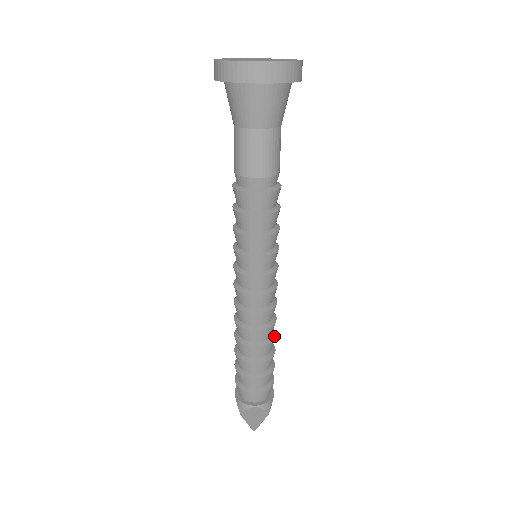
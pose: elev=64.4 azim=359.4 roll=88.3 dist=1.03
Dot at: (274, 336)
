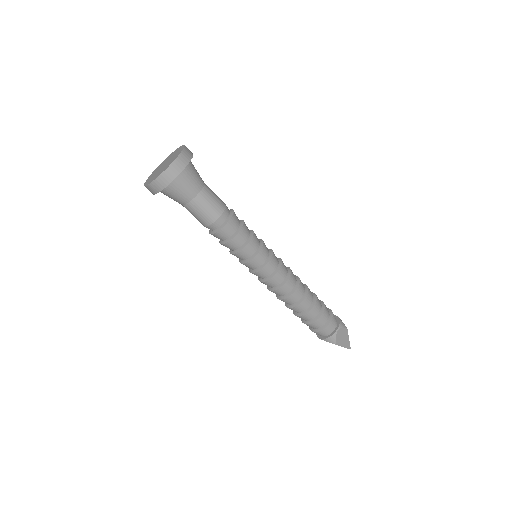
Dot at: (301, 300)
